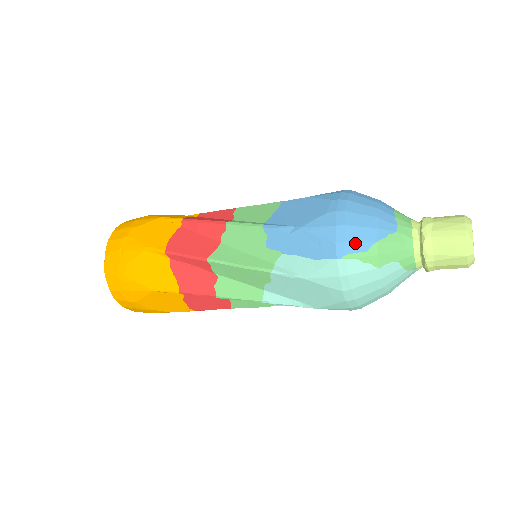
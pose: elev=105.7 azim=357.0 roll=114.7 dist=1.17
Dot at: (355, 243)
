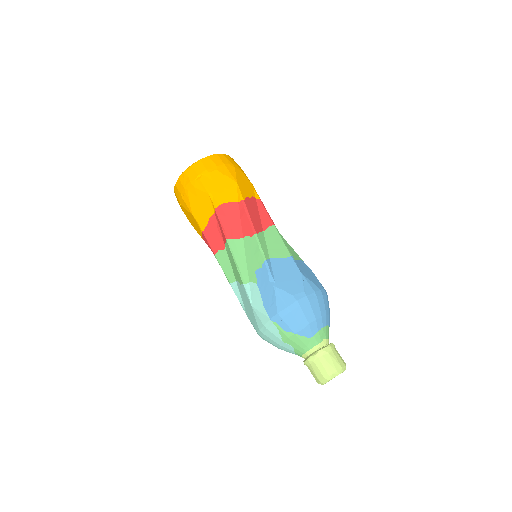
Dot at: (285, 323)
